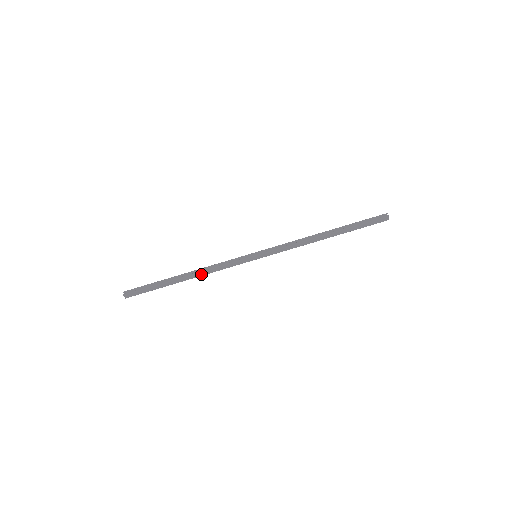
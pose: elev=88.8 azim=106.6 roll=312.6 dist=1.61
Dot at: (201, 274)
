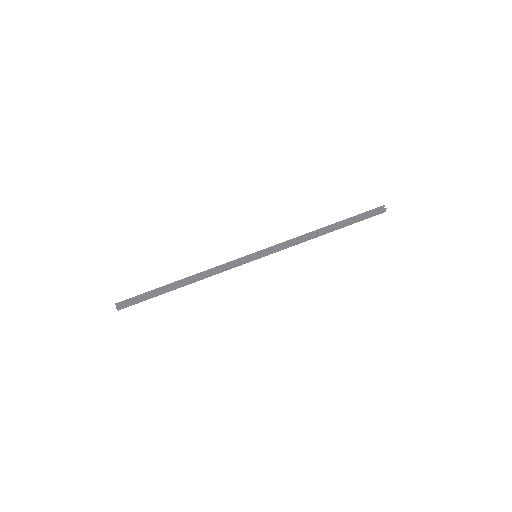
Dot at: (200, 279)
